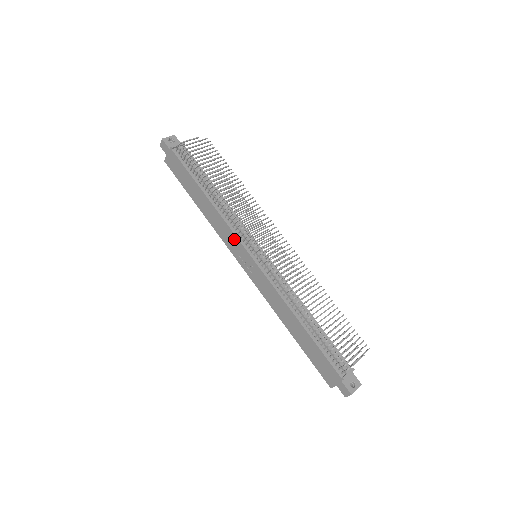
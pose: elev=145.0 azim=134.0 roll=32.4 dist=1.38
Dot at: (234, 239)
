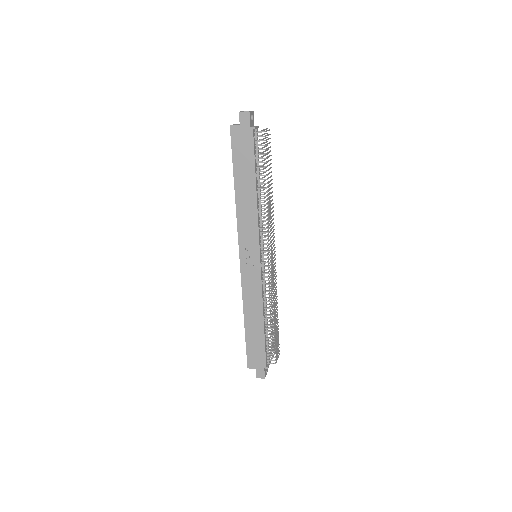
Dot at: (254, 238)
